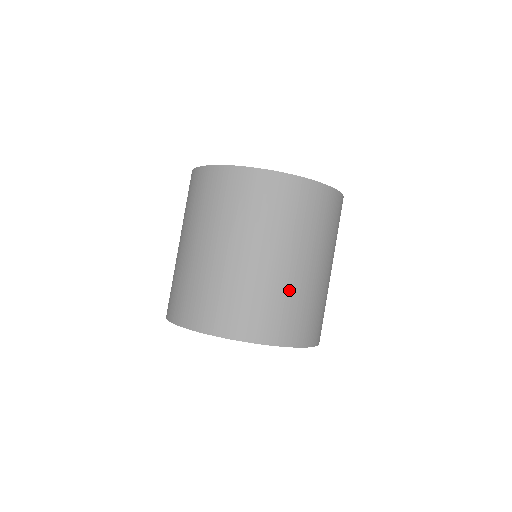
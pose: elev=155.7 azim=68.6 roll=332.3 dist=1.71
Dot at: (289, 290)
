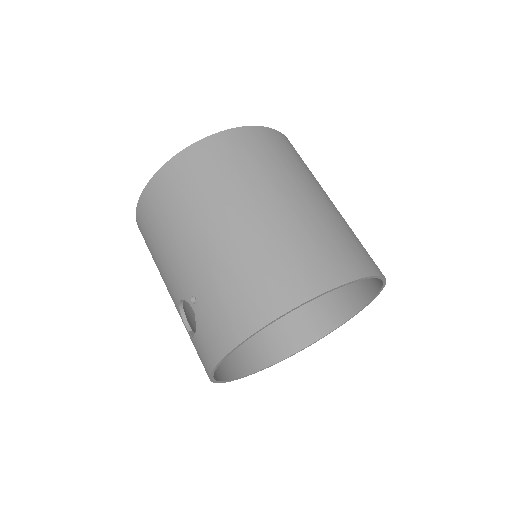
Dot at: occluded
